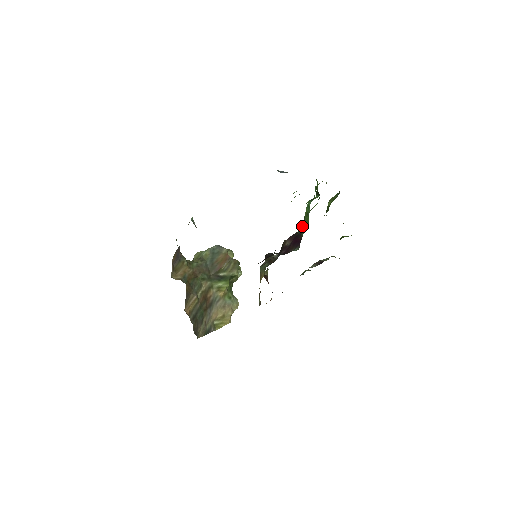
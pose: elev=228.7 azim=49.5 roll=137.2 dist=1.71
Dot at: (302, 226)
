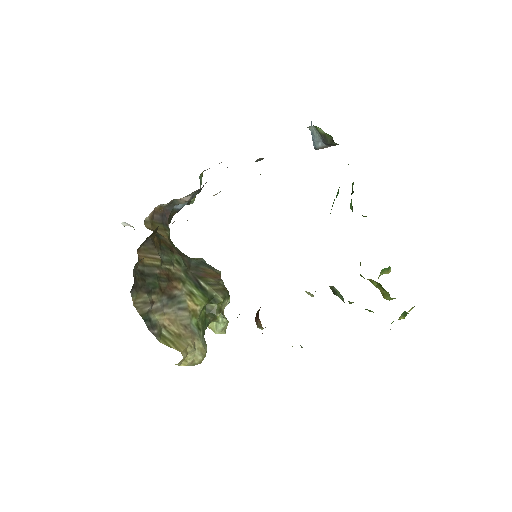
Dot at: occluded
